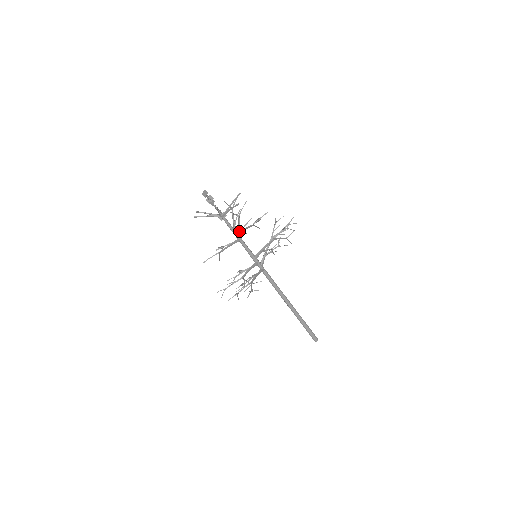
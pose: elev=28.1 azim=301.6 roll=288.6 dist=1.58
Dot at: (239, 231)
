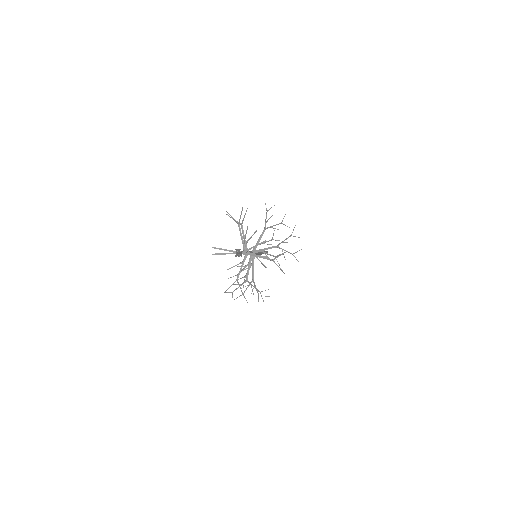
Dot at: occluded
